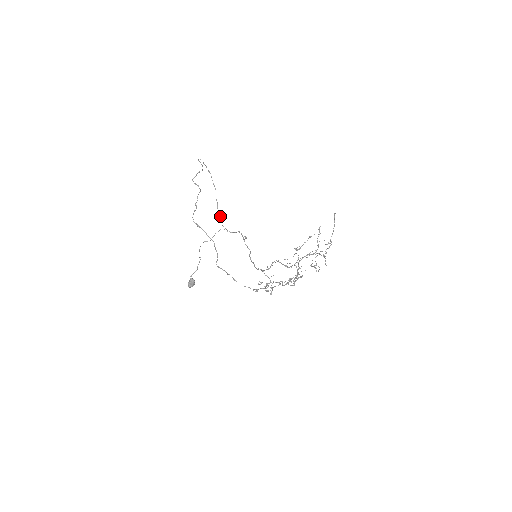
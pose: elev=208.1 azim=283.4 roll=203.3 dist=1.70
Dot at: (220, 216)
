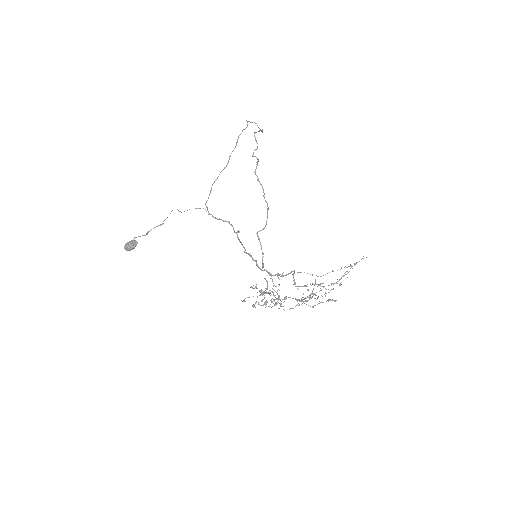
Dot at: occluded
